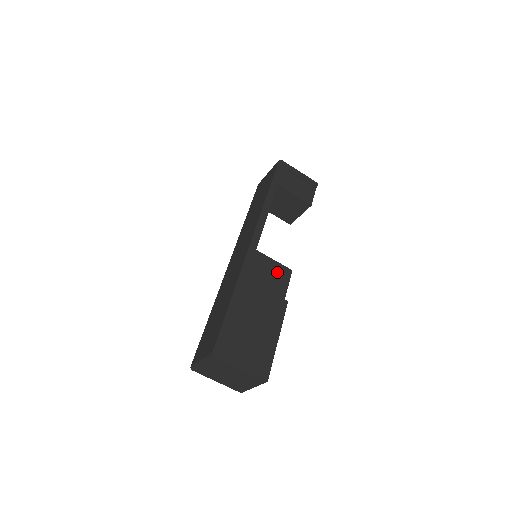
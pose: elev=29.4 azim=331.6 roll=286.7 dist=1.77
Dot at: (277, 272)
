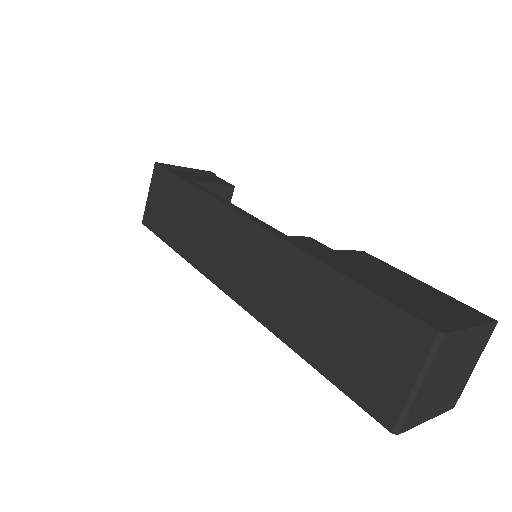
Dot at: (306, 243)
